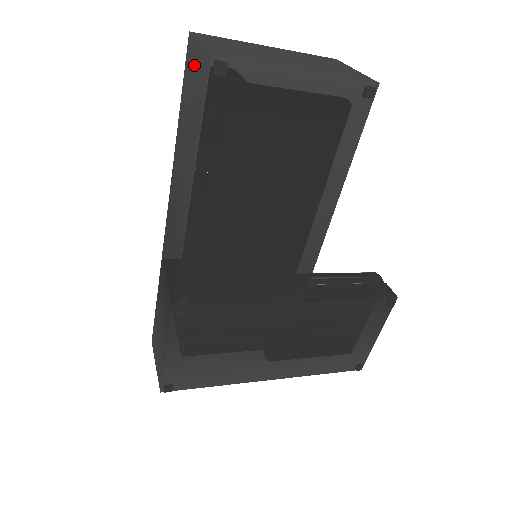
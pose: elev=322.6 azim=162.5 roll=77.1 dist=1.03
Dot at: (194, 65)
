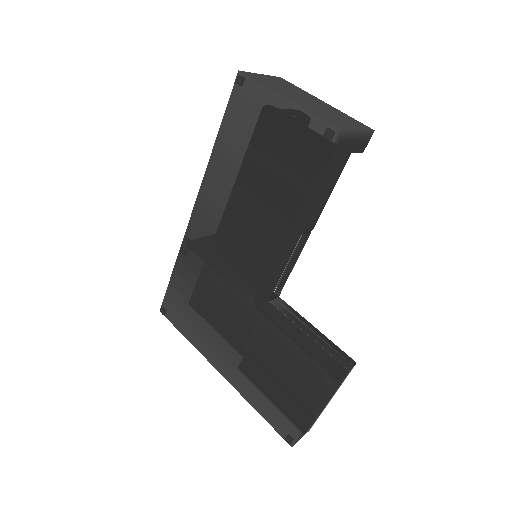
Dot at: occluded
